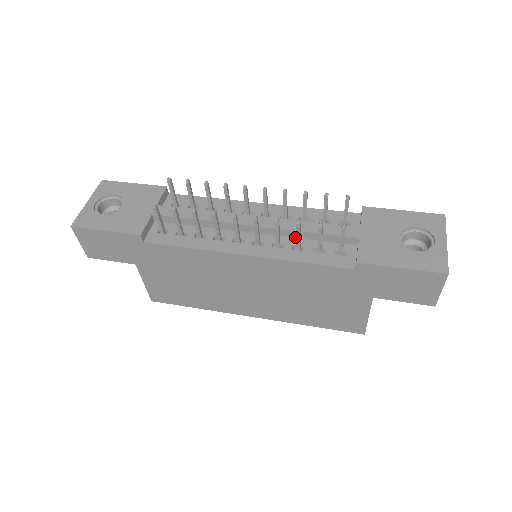
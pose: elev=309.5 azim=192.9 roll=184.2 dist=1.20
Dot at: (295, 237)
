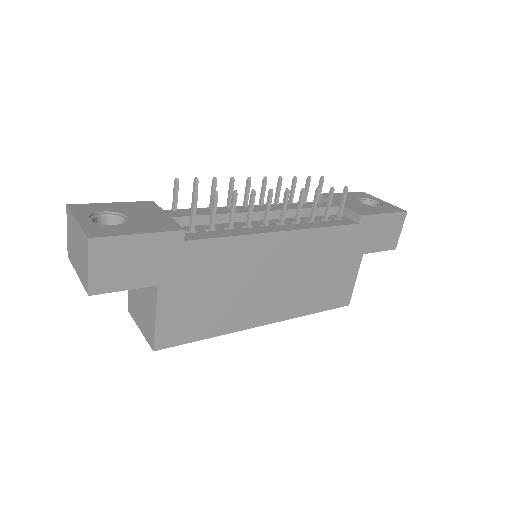
Dot at: (300, 217)
